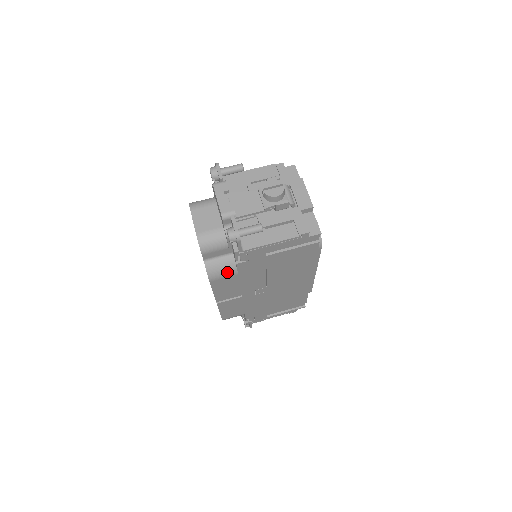
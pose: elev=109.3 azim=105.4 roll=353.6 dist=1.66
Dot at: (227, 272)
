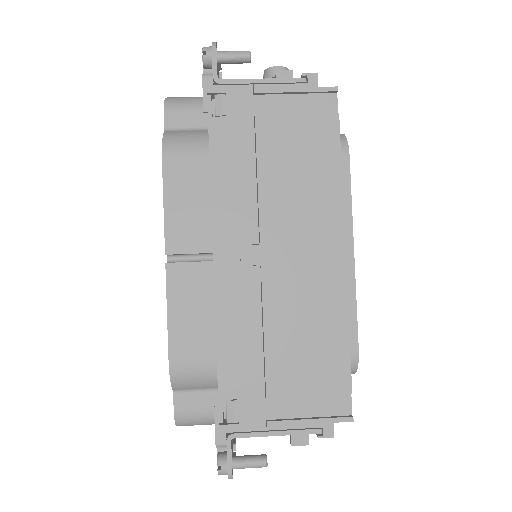
Dot at: (193, 146)
